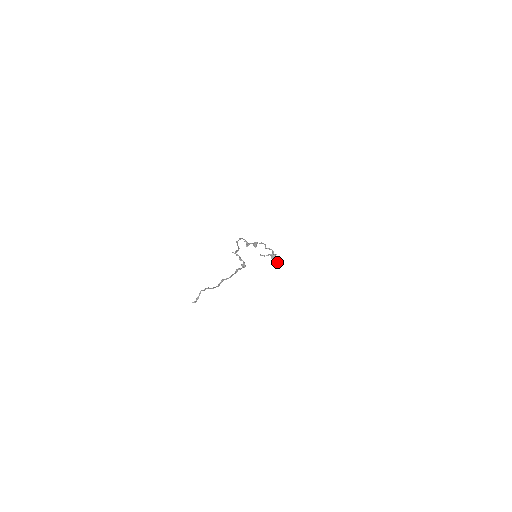
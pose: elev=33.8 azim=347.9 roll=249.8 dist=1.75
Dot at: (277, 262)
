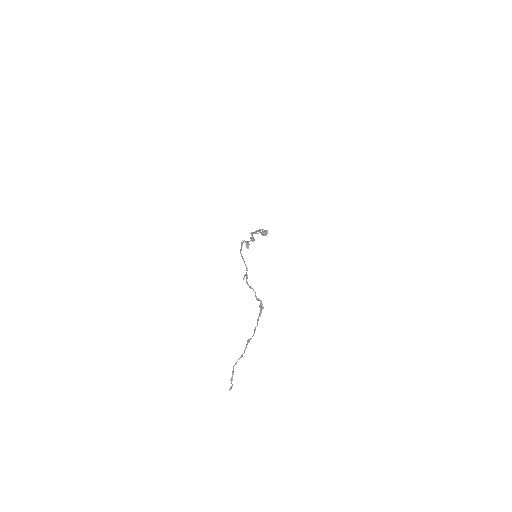
Dot at: occluded
